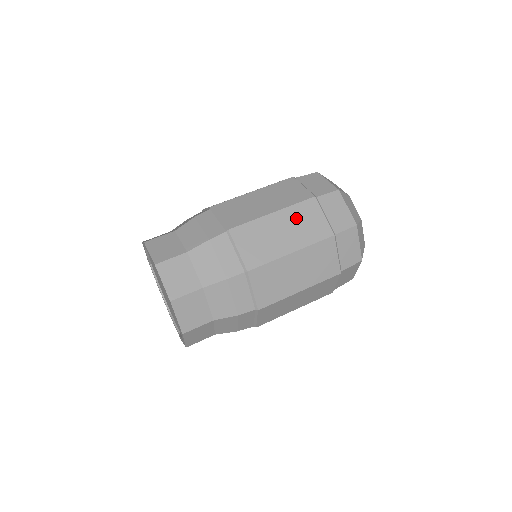
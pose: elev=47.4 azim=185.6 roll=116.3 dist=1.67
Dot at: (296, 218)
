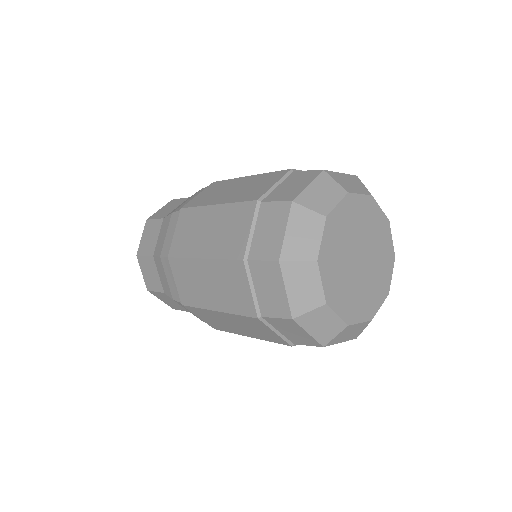
Dot at: (222, 276)
